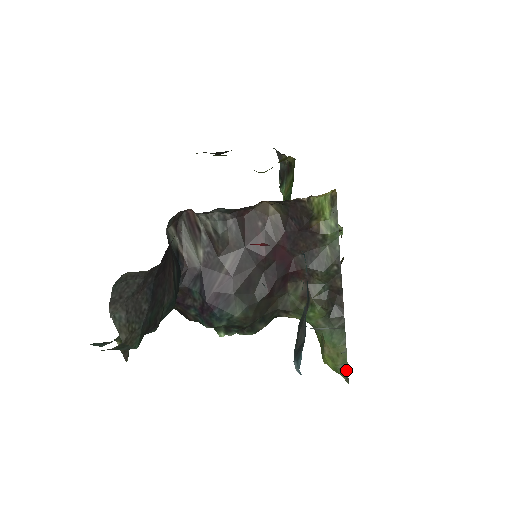
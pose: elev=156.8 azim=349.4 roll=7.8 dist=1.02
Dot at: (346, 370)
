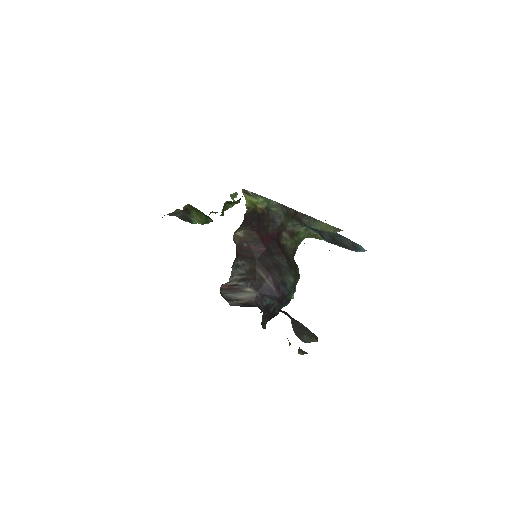
Dot at: (335, 228)
